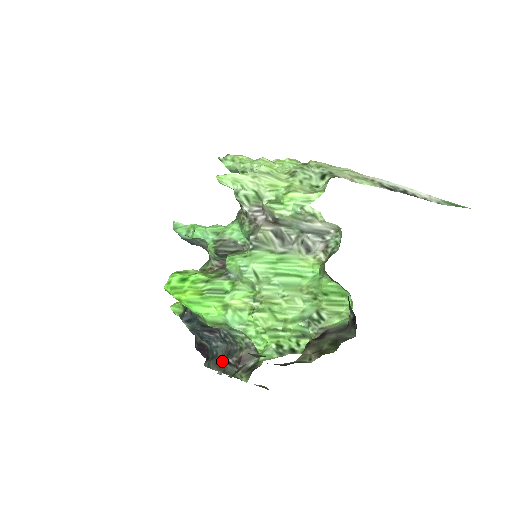
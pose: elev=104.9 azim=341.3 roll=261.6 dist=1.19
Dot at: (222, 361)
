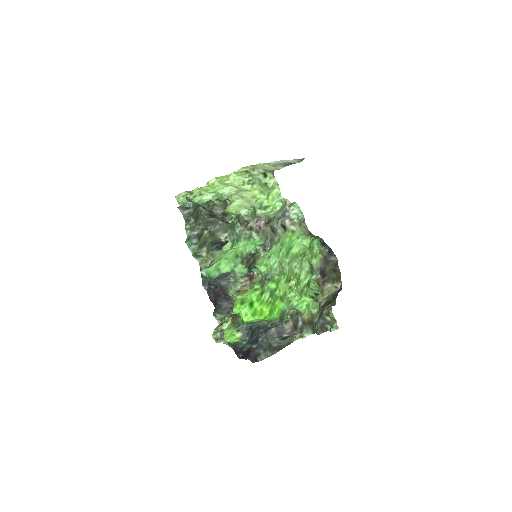
Dot at: (275, 343)
